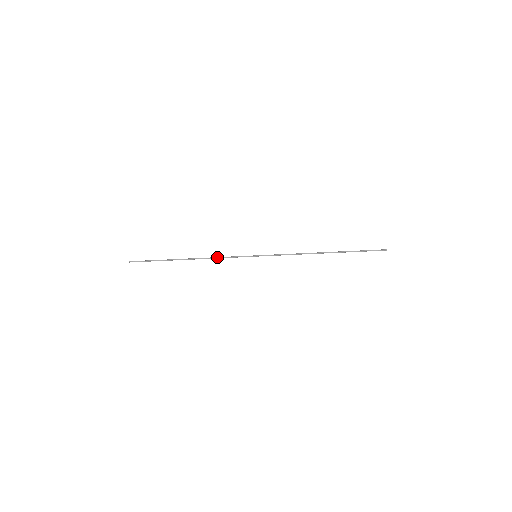
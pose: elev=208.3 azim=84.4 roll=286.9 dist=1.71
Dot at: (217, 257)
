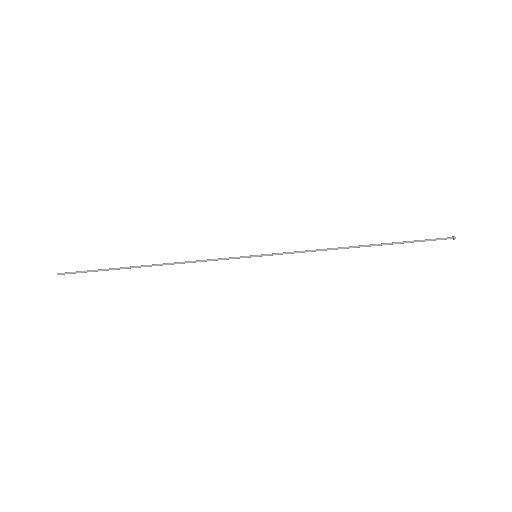
Dot at: (196, 261)
